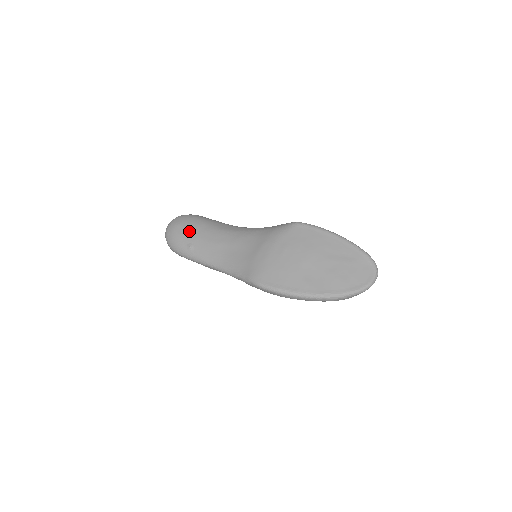
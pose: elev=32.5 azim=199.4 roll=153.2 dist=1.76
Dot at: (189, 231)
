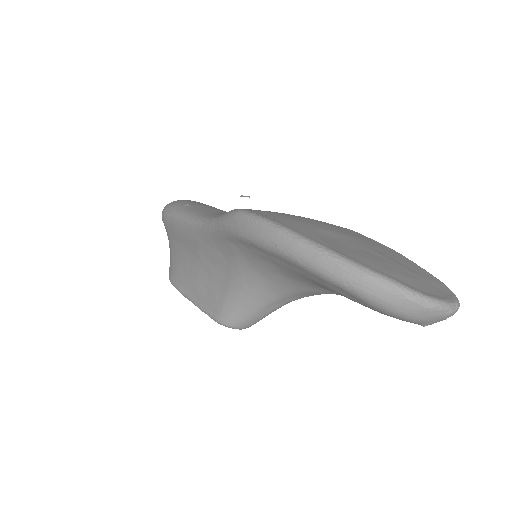
Dot at: (201, 203)
